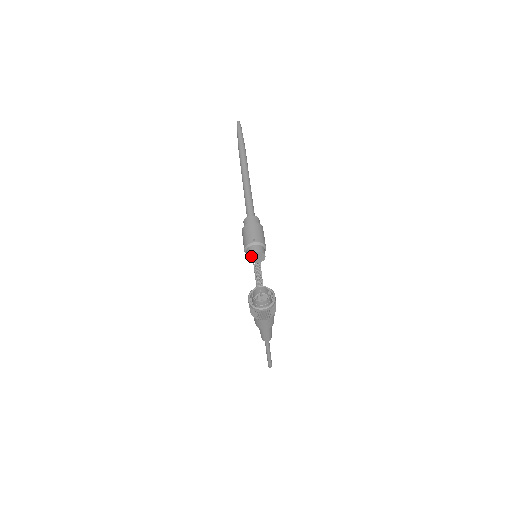
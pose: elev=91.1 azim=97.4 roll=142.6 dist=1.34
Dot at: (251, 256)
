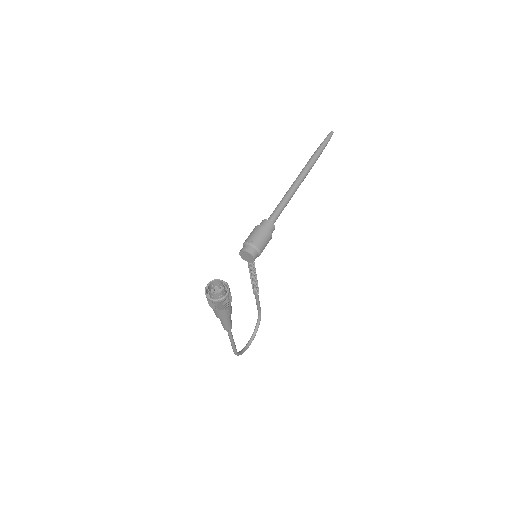
Dot at: (243, 253)
